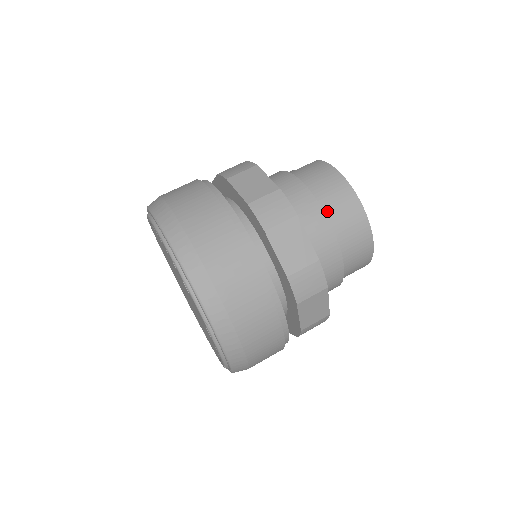
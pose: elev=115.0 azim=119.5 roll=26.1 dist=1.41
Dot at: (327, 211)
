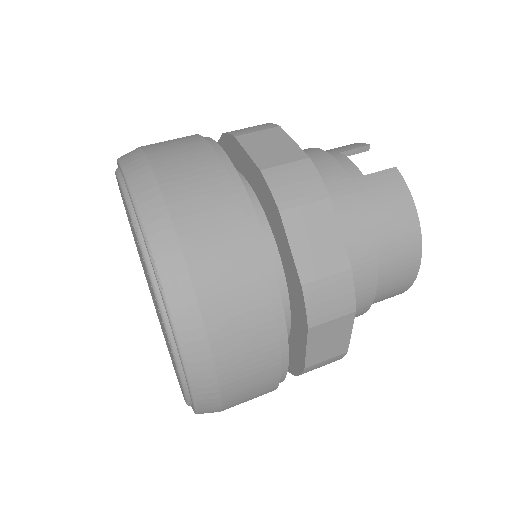
Dot at: (380, 274)
